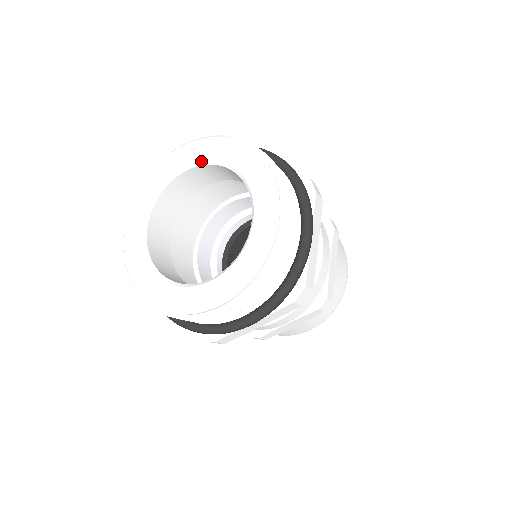
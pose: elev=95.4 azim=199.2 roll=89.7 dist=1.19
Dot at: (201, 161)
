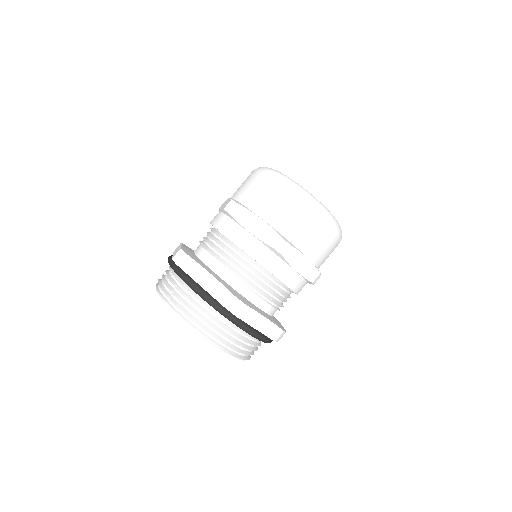
Dot at: occluded
